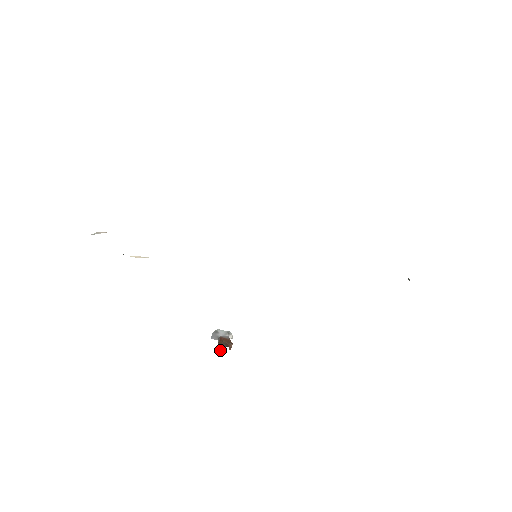
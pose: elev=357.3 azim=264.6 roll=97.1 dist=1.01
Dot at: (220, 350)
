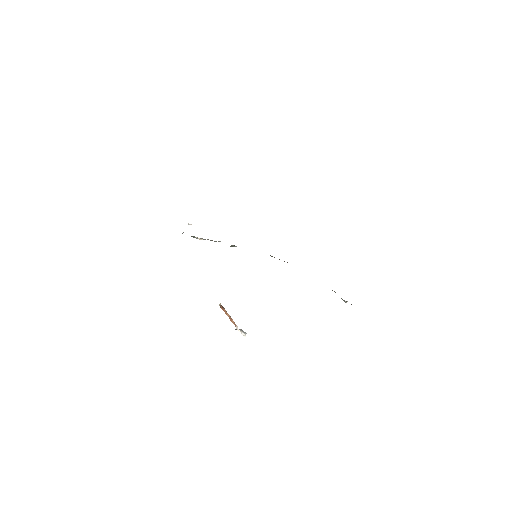
Dot at: occluded
